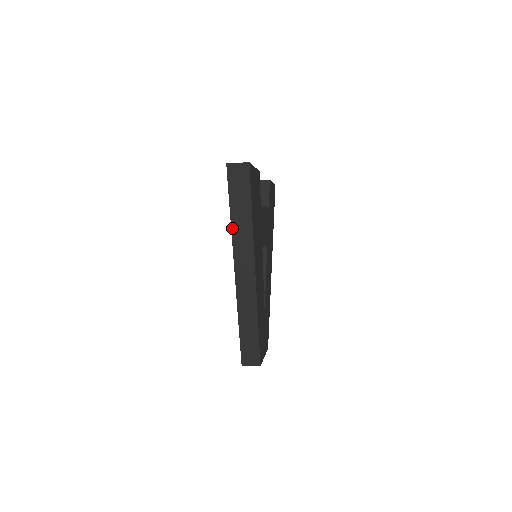
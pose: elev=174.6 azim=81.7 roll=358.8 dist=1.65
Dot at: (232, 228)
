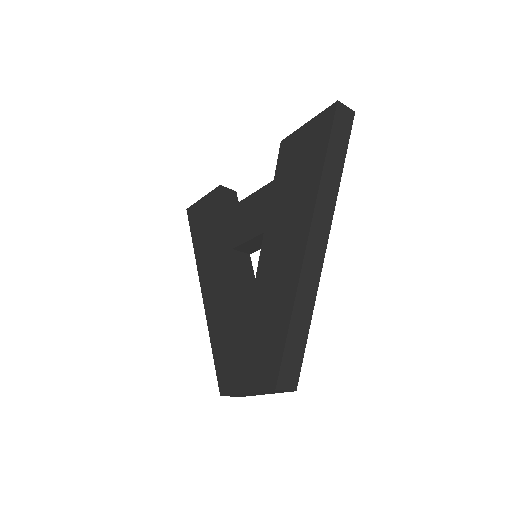
Dot at: (322, 177)
